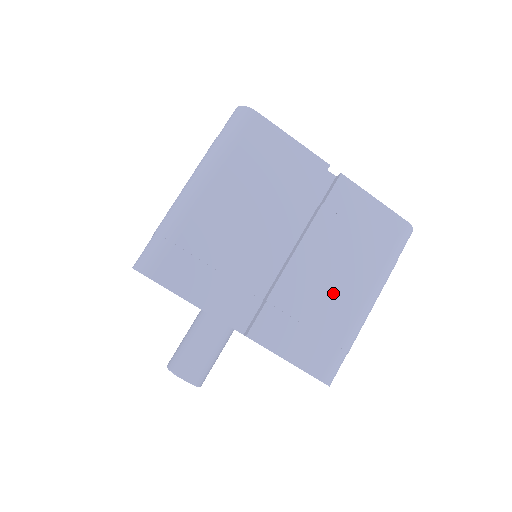
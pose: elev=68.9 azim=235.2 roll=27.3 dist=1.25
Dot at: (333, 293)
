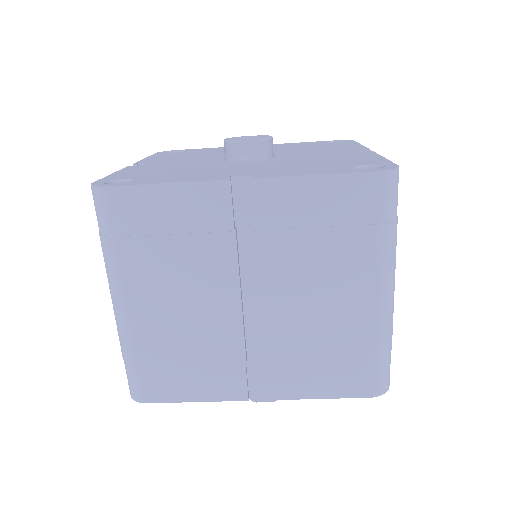
Dot at: (330, 313)
